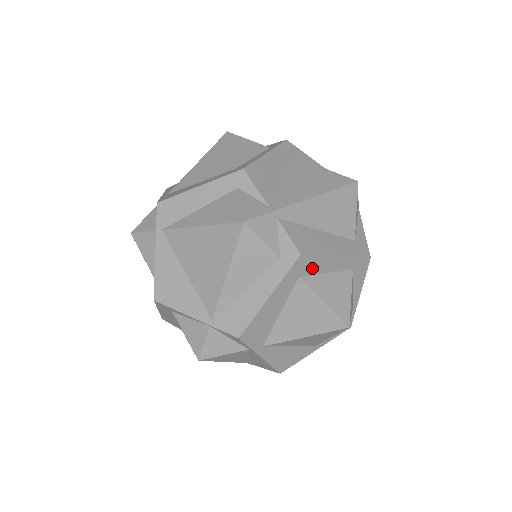
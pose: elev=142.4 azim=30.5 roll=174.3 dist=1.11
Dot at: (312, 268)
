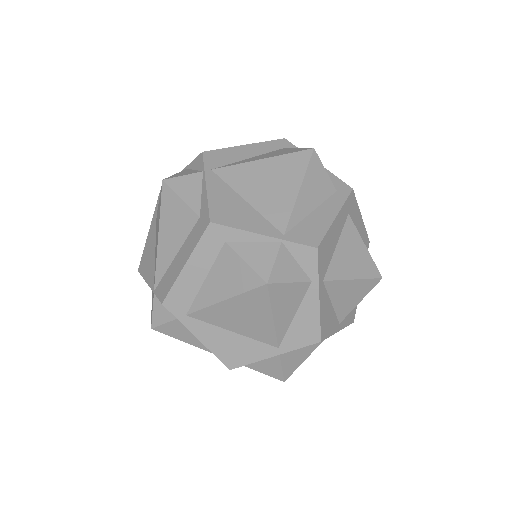
Dot at: (353, 213)
